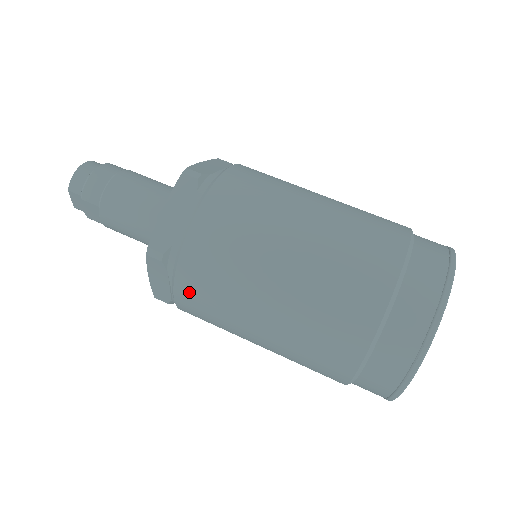
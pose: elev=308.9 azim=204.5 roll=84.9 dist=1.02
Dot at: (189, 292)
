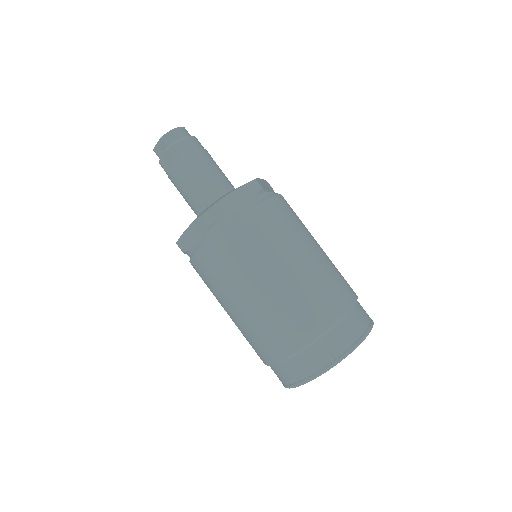
Dot at: (213, 254)
